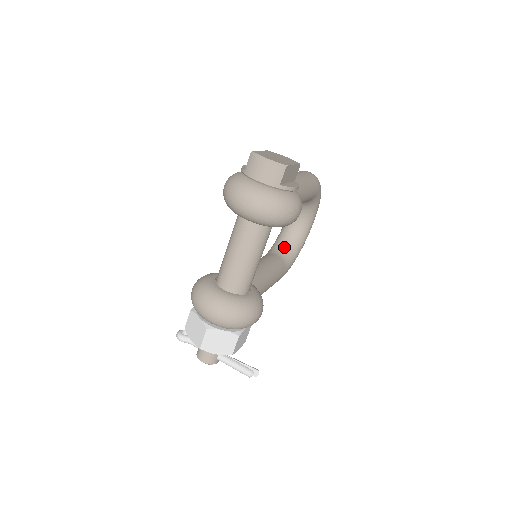
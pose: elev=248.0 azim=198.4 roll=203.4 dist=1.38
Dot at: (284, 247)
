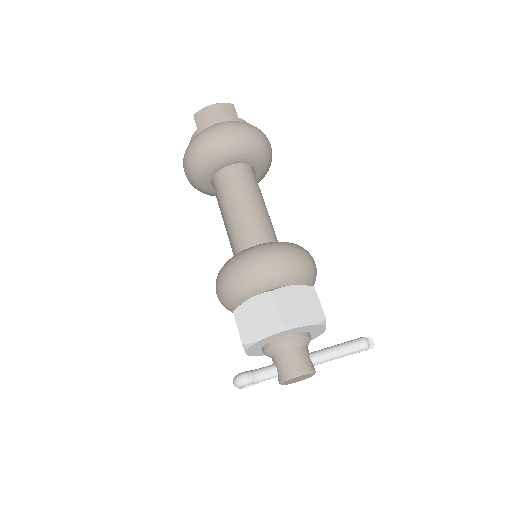
Dot at: occluded
